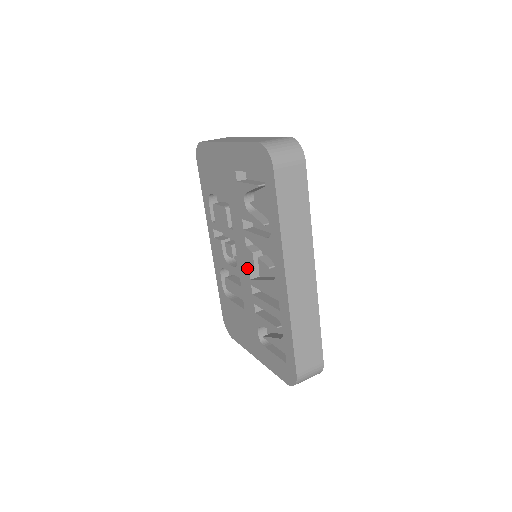
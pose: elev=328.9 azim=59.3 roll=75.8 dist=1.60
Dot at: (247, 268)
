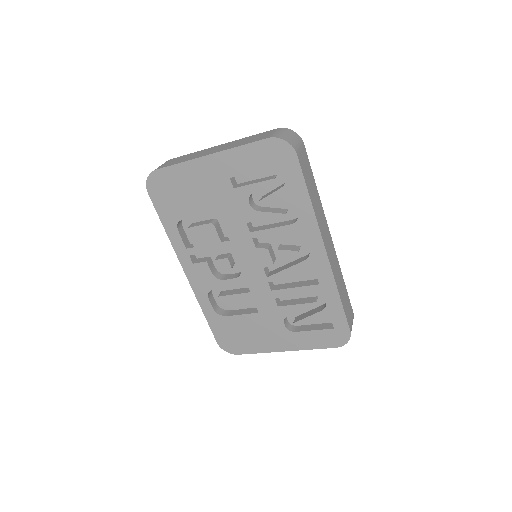
Dot at: (260, 268)
